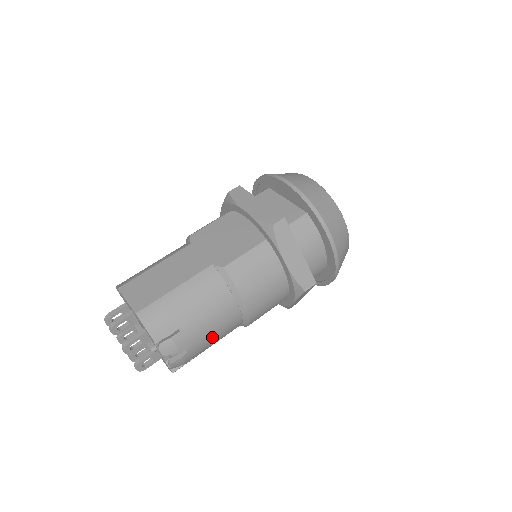
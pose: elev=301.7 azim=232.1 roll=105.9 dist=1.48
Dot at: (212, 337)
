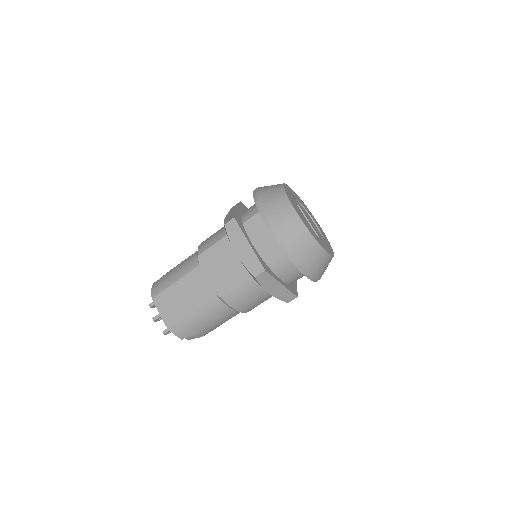
Dot at: occluded
